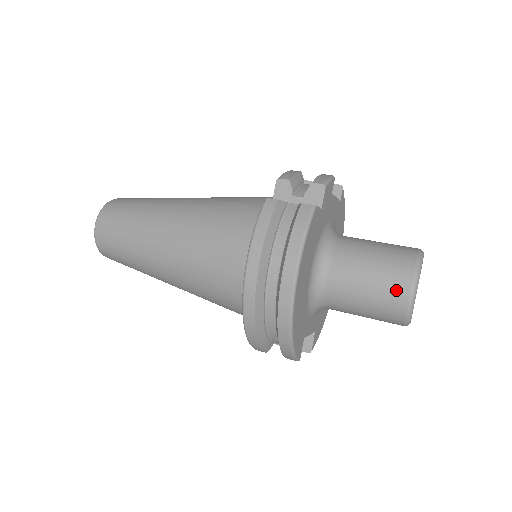
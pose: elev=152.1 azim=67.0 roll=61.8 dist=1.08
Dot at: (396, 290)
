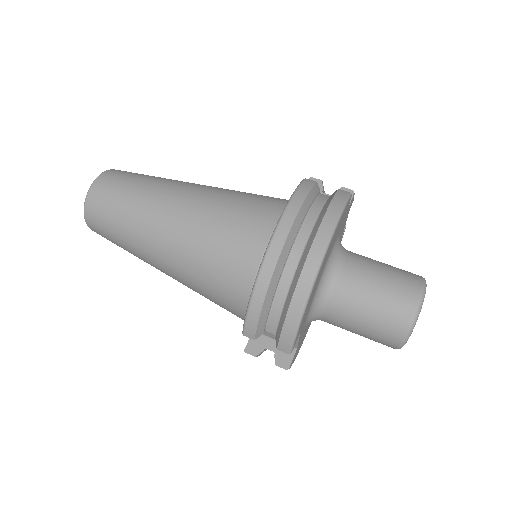
Dot at: (406, 295)
